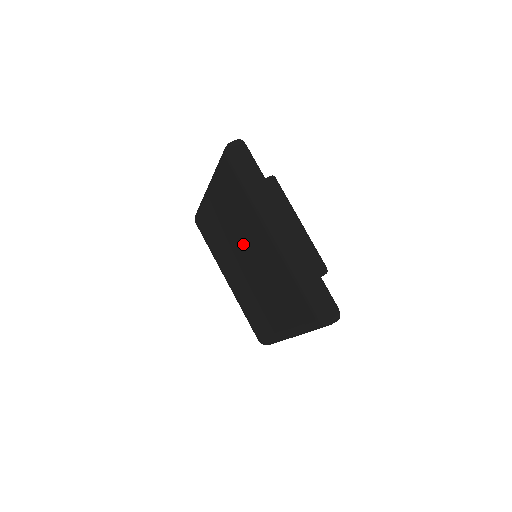
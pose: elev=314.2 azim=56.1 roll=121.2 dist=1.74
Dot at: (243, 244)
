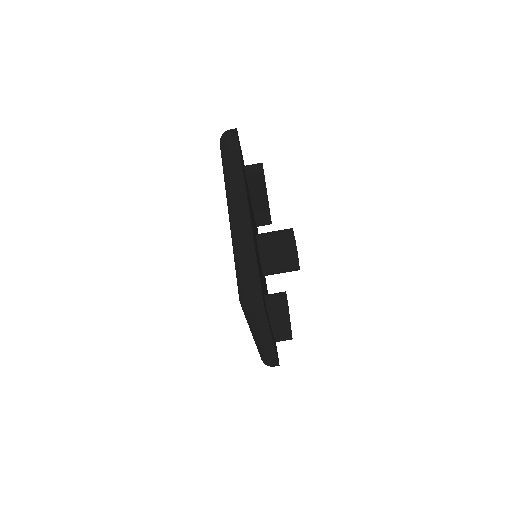
Dot at: occluded
